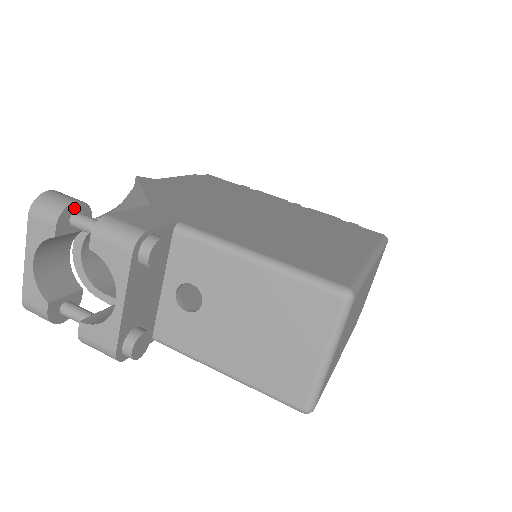
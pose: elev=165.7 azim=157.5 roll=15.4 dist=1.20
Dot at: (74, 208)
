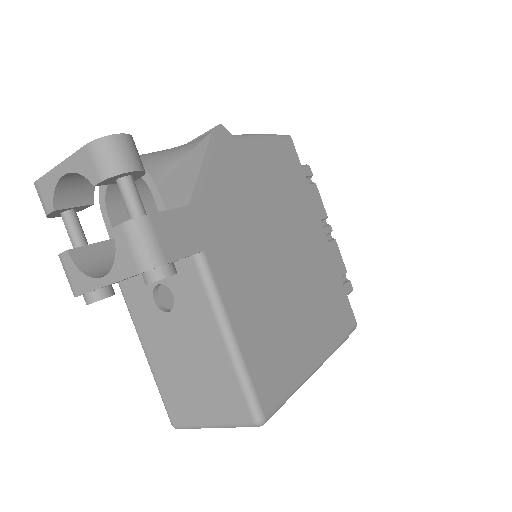
Dot at: (129, 173)
